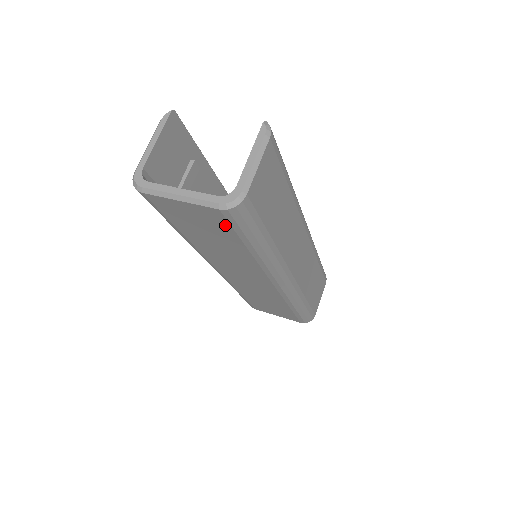
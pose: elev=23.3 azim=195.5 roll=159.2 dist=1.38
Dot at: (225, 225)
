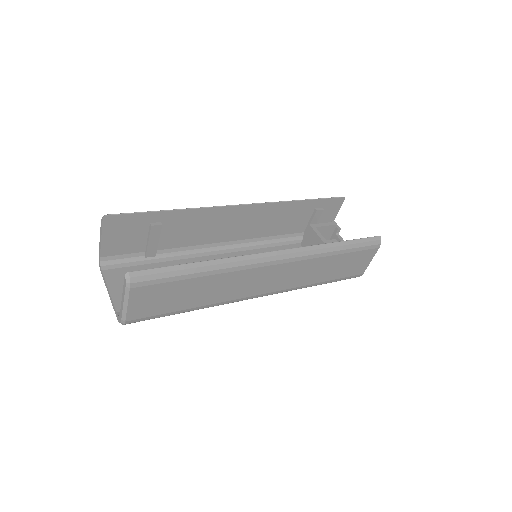
Dot at: occluded
